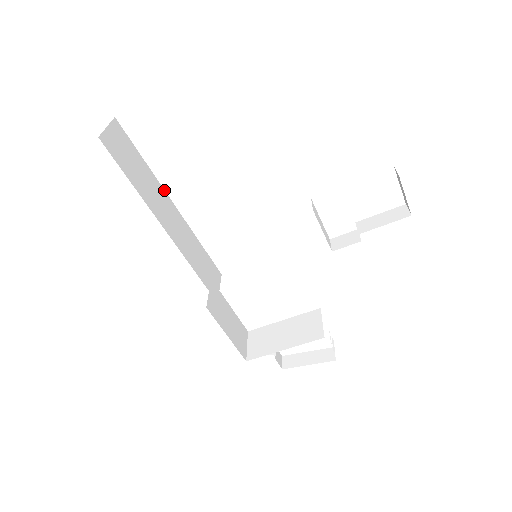
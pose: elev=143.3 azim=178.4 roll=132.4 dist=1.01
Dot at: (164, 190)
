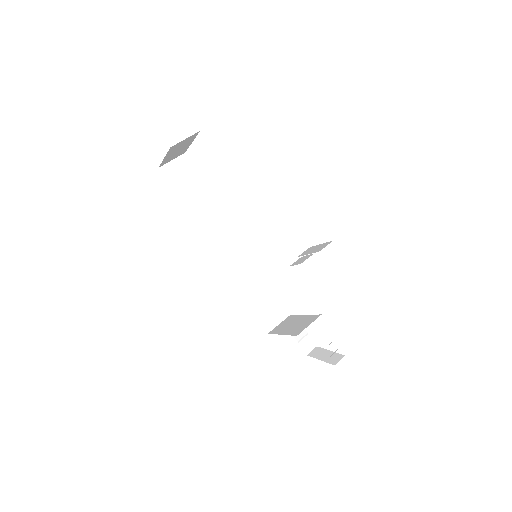
Dot at: (216, 199)
